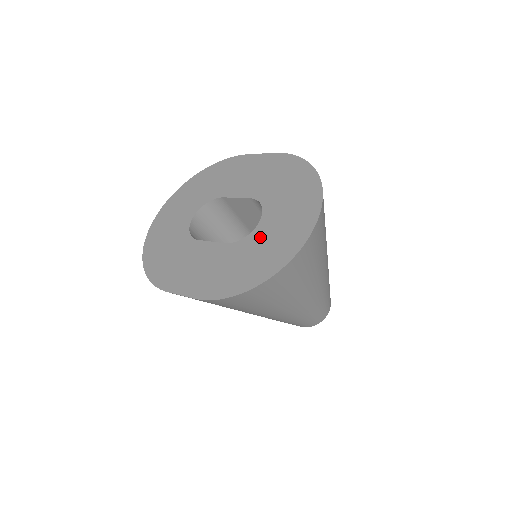
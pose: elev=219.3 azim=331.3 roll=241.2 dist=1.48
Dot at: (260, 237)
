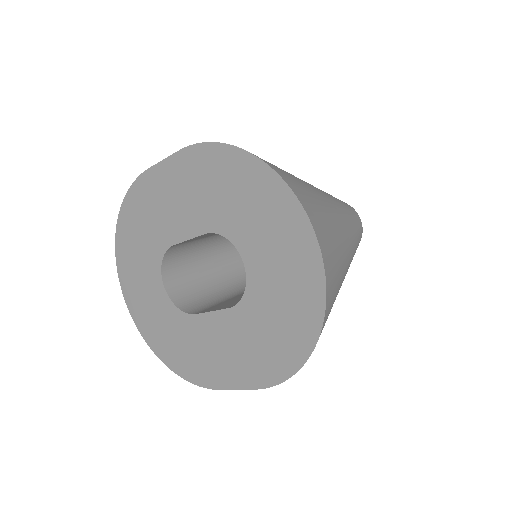
Dot at: (262, 286)
